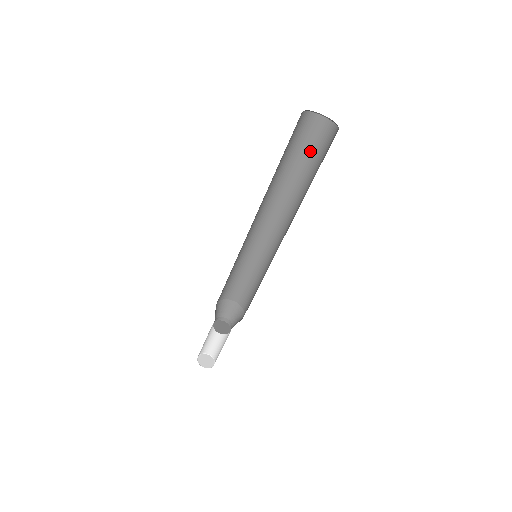
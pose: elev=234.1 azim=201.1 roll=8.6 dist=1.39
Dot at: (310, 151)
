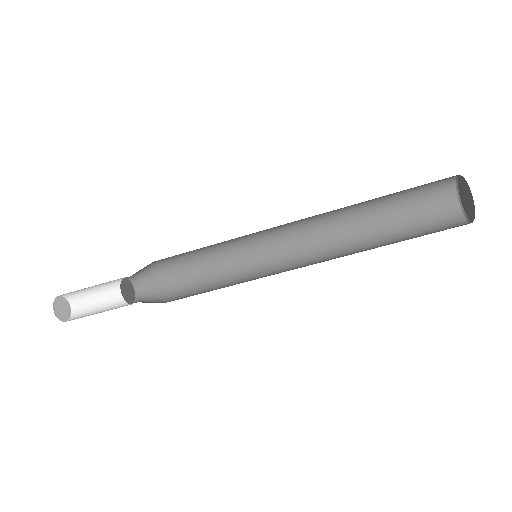
Dot at: (409, 200)
